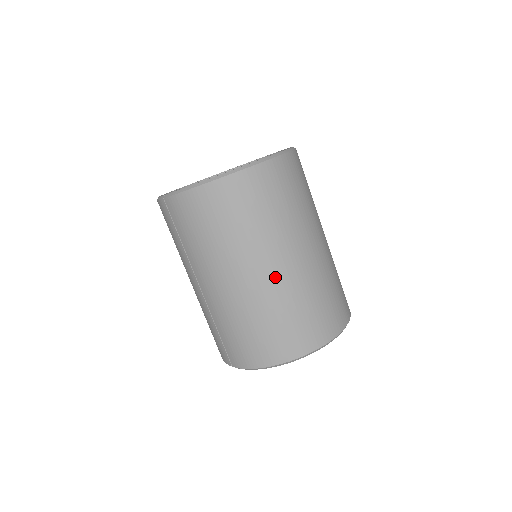
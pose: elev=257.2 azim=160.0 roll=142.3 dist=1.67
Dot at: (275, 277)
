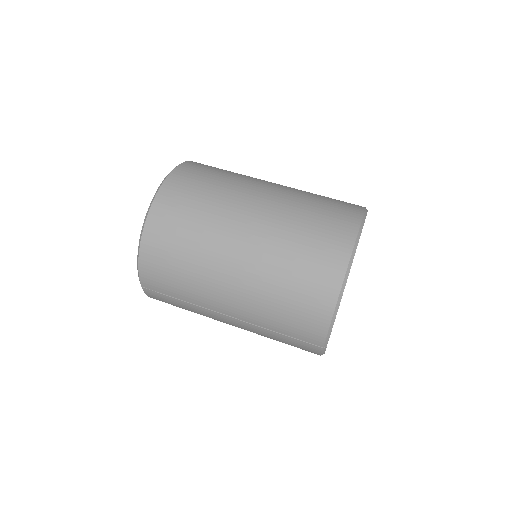
Dot at: (253, 241)
